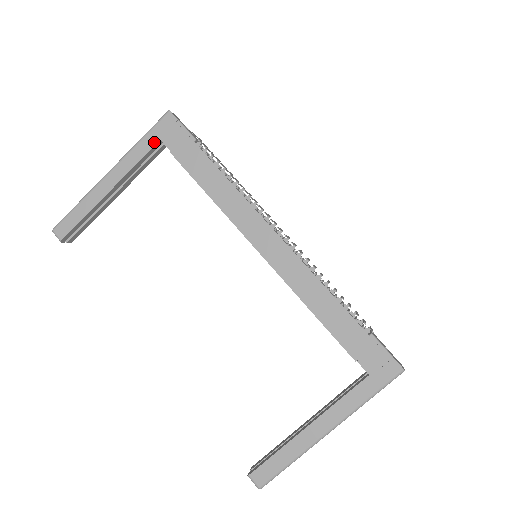
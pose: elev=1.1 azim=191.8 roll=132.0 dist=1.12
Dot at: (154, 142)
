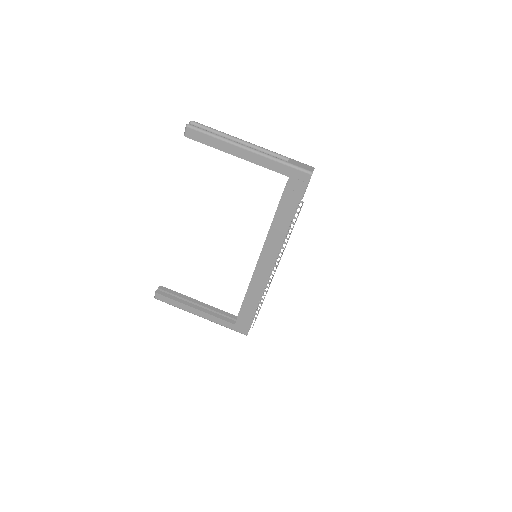
Dot at: (286, 173)
